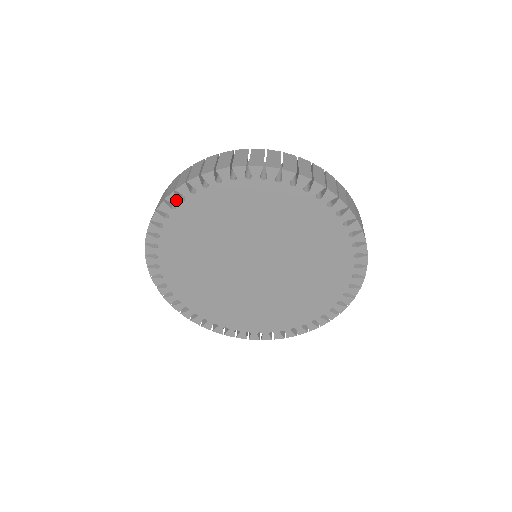
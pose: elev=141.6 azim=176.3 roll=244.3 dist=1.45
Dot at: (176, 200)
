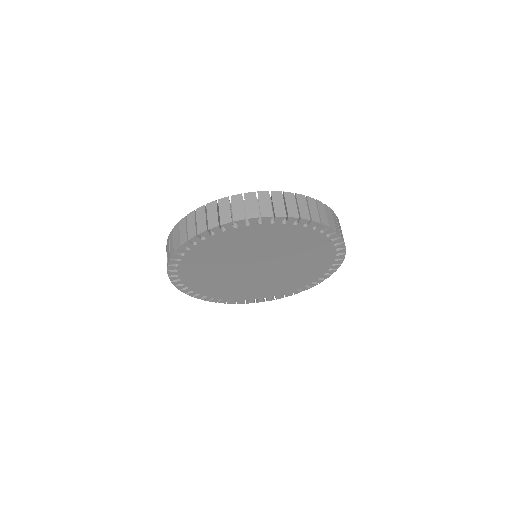
Dot at: (207, 235)
